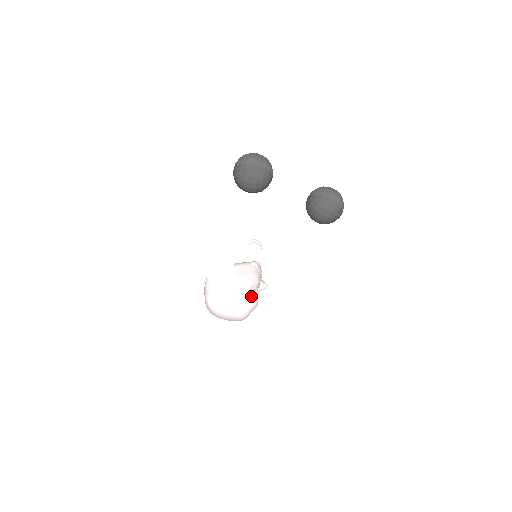
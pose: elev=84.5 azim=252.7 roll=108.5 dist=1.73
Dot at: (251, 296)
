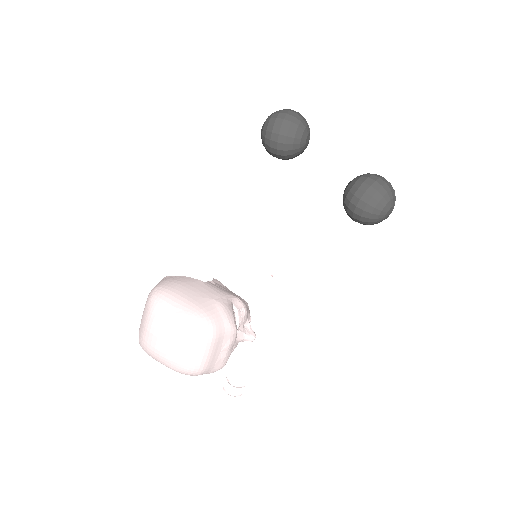
Dot at: (231, 307)
